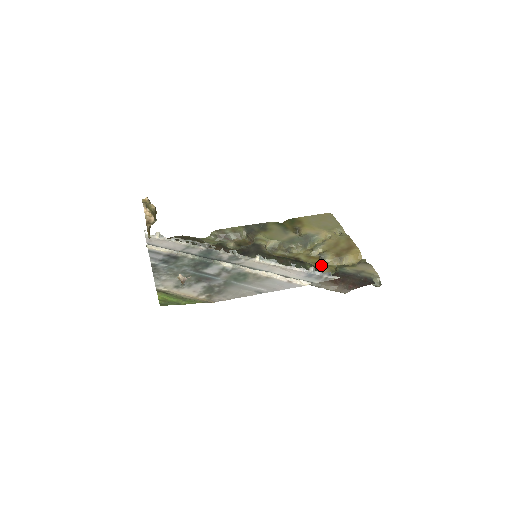
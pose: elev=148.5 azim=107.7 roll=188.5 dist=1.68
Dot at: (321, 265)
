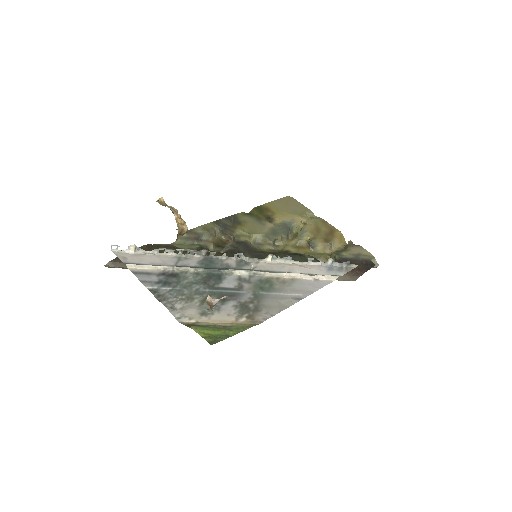
Dot at: (314, 254)
